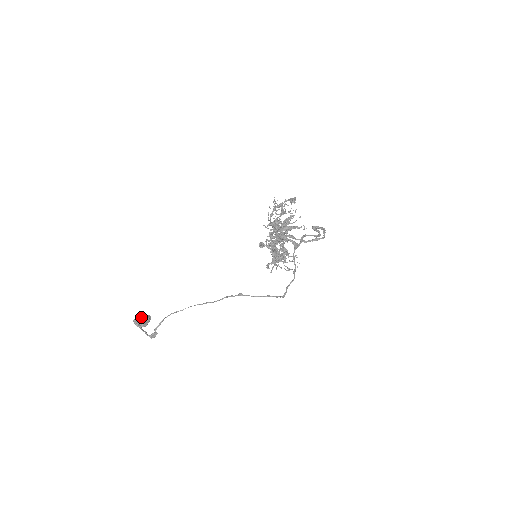
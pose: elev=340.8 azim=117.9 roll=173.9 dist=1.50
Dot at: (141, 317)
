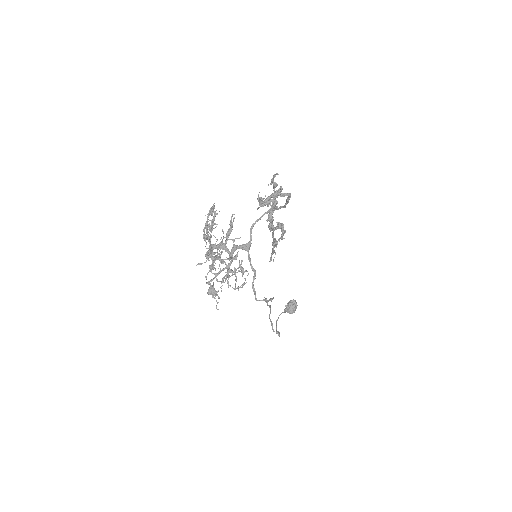
Dot at: (287, 306)
